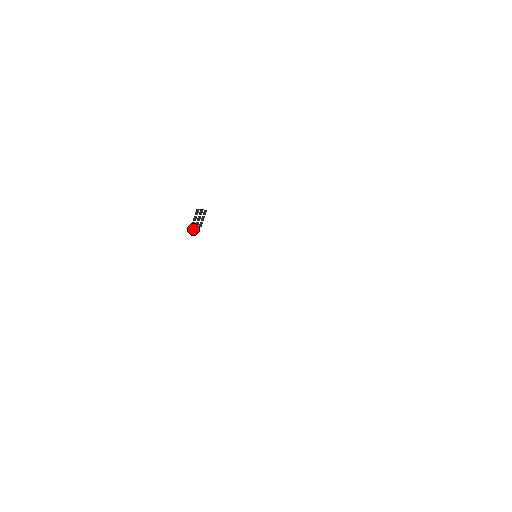
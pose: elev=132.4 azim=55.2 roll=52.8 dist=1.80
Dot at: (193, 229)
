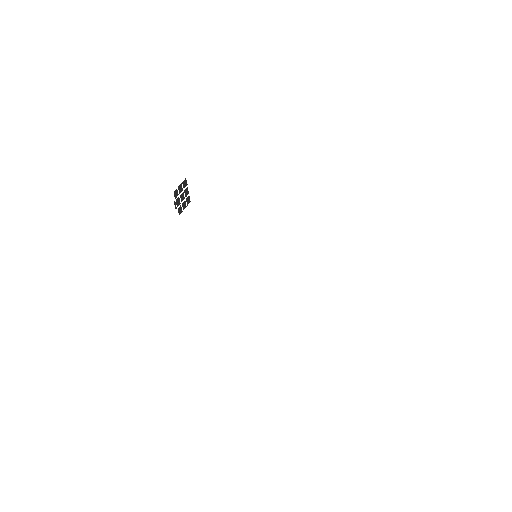
Dot at: occluded
